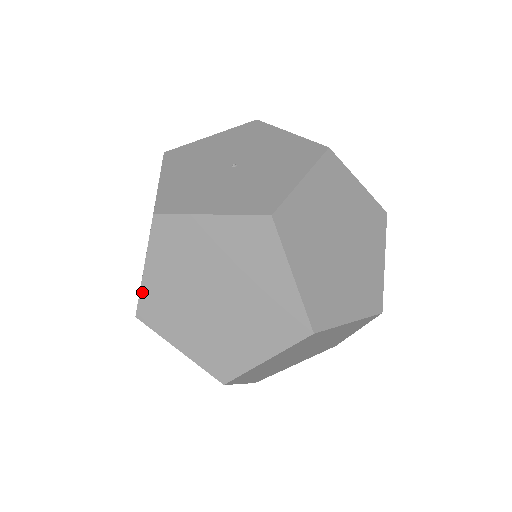
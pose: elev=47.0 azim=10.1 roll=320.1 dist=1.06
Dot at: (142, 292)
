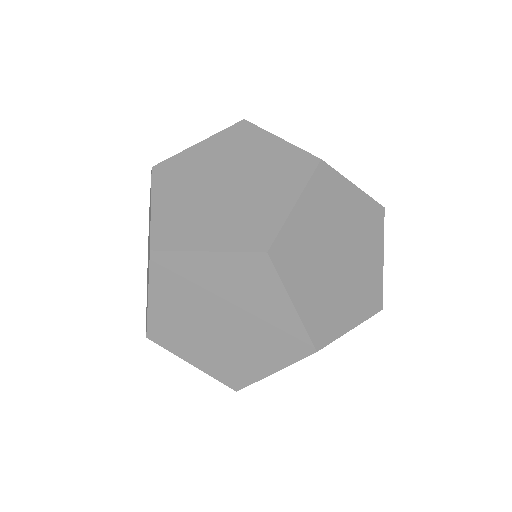
Dot at: (177, 155)
